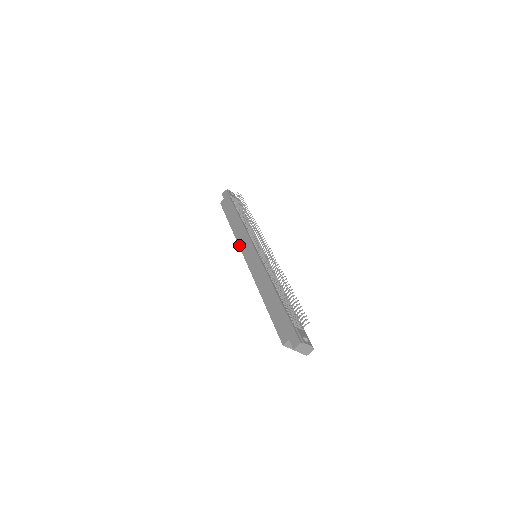
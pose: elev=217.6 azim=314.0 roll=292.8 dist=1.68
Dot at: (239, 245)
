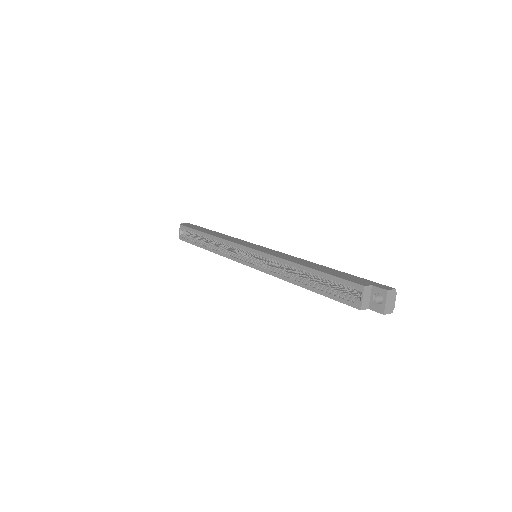
Dot at: (232, 241)
